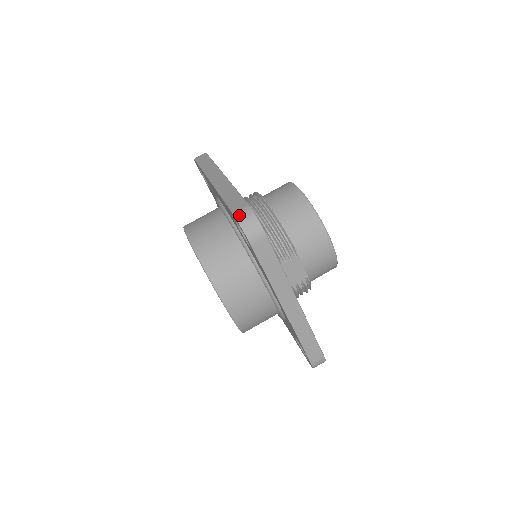
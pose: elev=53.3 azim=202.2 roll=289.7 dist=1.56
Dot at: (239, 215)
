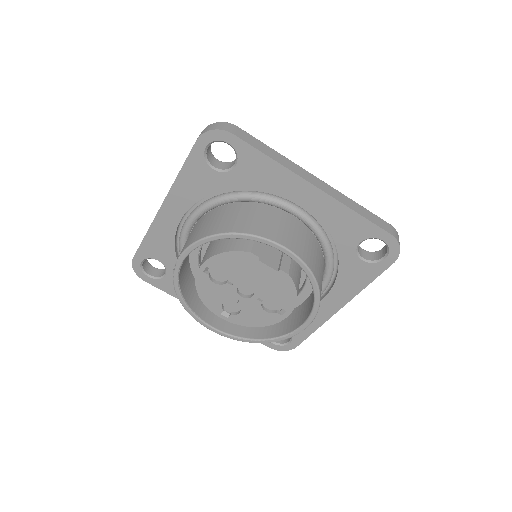
Dot at: (397, 237)
